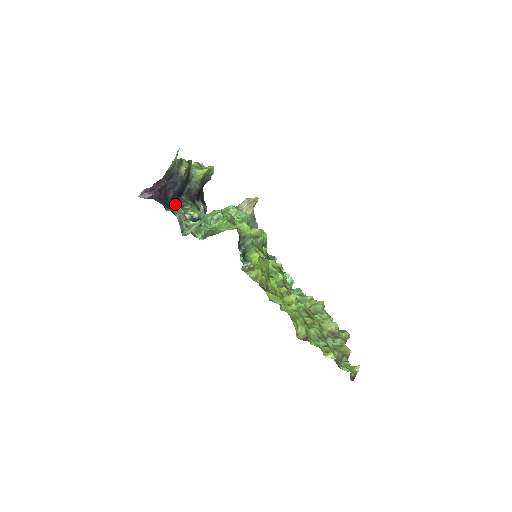
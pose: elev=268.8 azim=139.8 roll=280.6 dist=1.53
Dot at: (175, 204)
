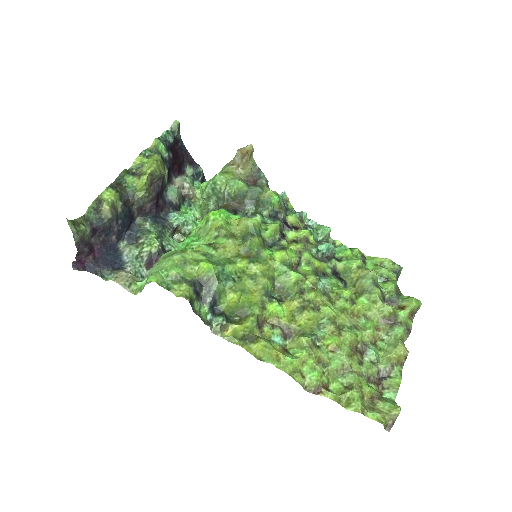
Dot at: (127, 242)
